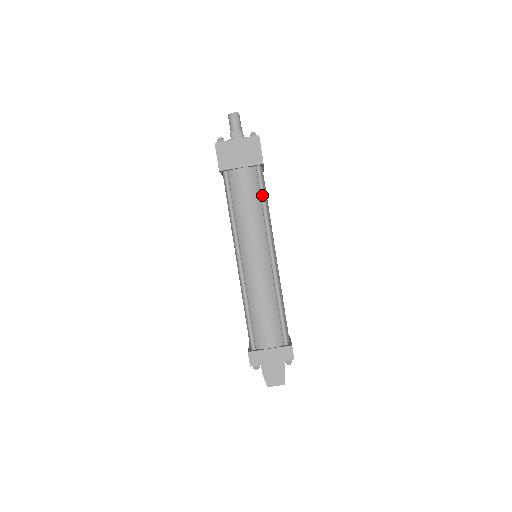
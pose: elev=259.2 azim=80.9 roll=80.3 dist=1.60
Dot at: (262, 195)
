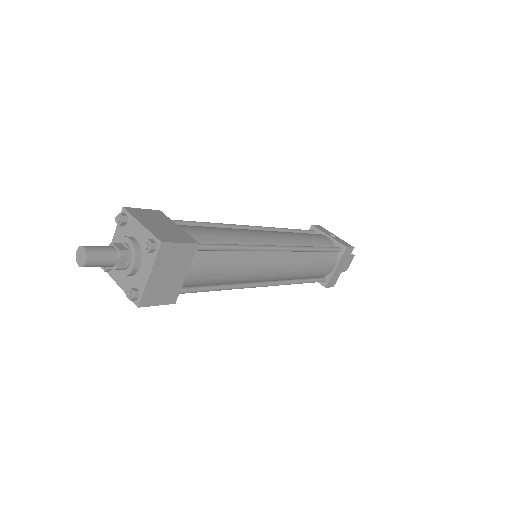
Dot at: (226, 250)
